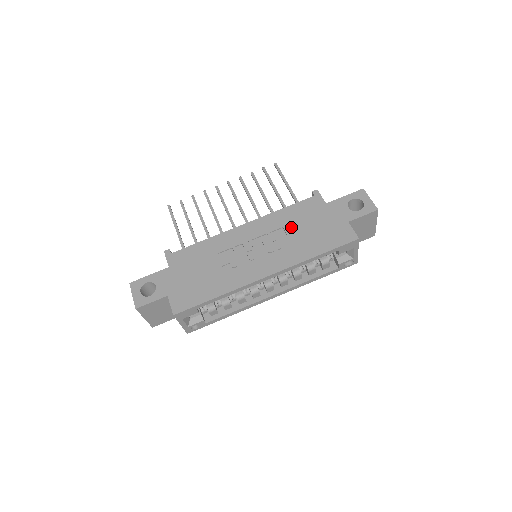
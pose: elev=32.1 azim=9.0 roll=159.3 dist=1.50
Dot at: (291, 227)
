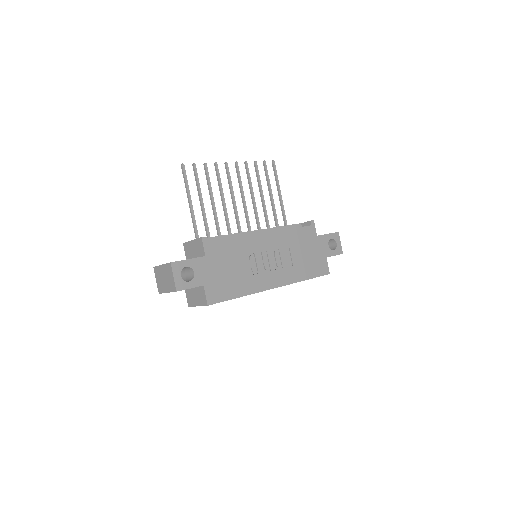
Dot at: (294, 249)
